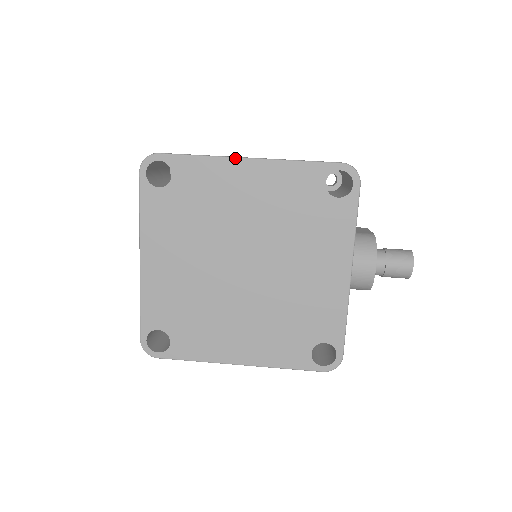
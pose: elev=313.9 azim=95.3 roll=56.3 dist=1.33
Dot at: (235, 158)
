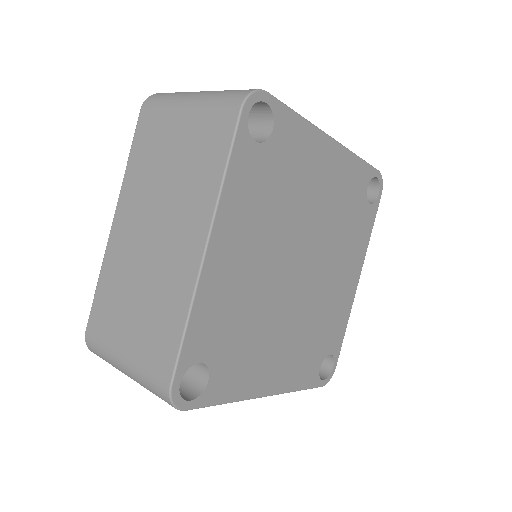
Dot at: (326, 134)
